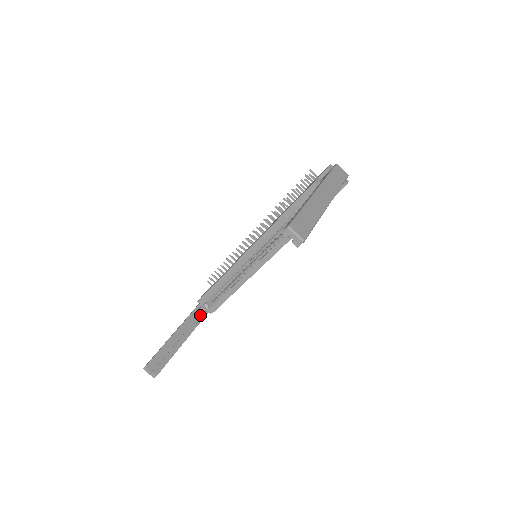
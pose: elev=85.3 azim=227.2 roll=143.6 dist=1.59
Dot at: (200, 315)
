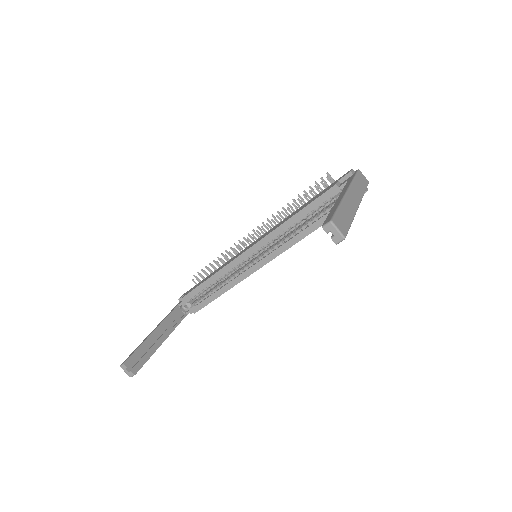
Dot at: (181, 314)
